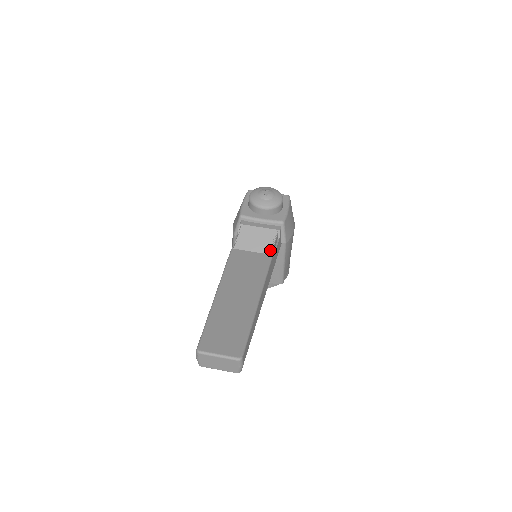
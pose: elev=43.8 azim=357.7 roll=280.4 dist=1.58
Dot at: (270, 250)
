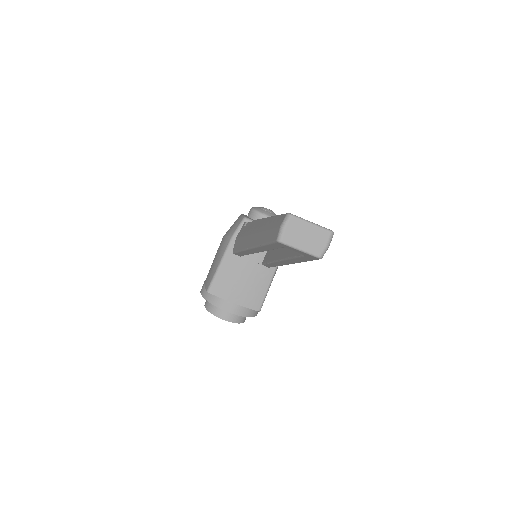
Dot at: occluded
